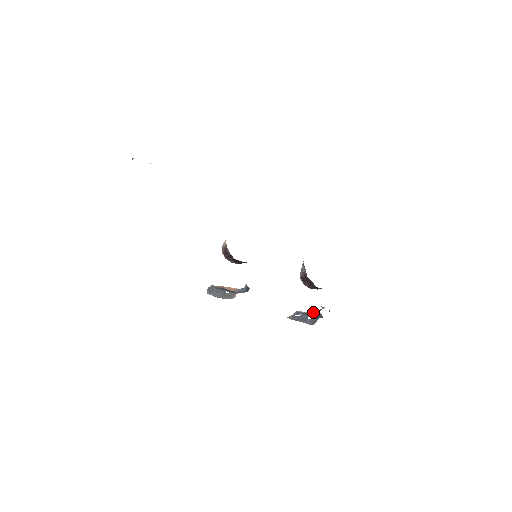
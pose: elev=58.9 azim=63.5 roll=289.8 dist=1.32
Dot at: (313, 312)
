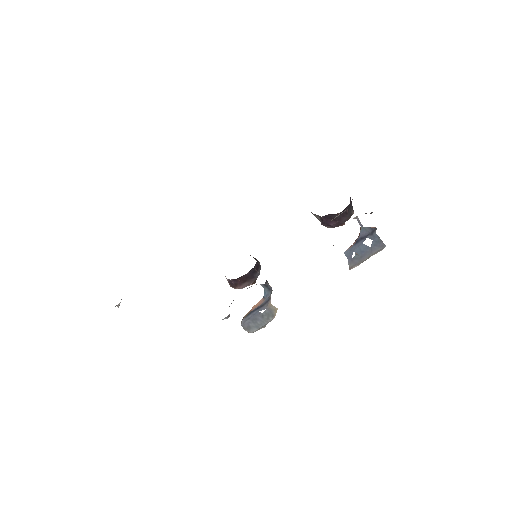
Dot at: (359, 235)
